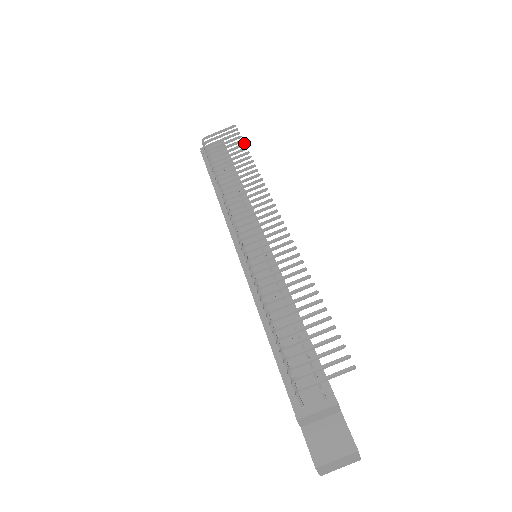
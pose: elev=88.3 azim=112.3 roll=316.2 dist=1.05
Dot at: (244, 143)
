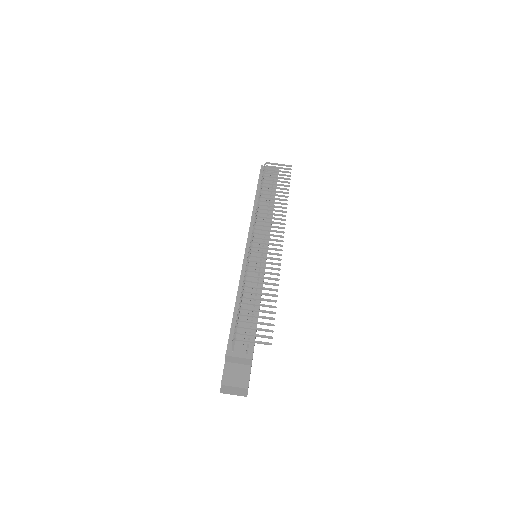
Dot at: occluded
